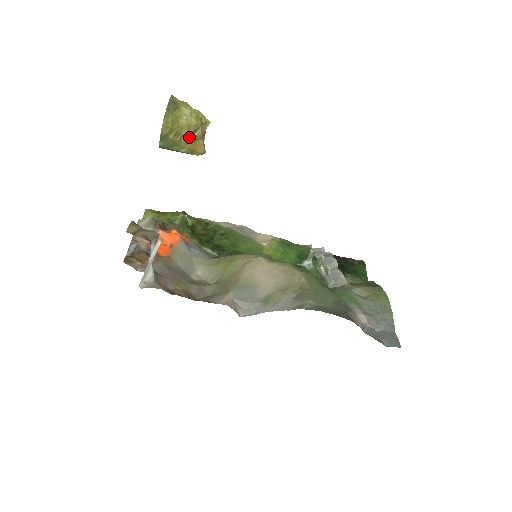
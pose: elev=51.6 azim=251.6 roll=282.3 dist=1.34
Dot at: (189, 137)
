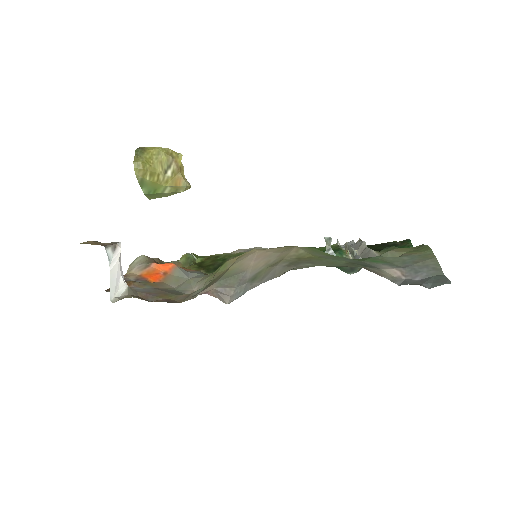
Dot at: (166, 174)
